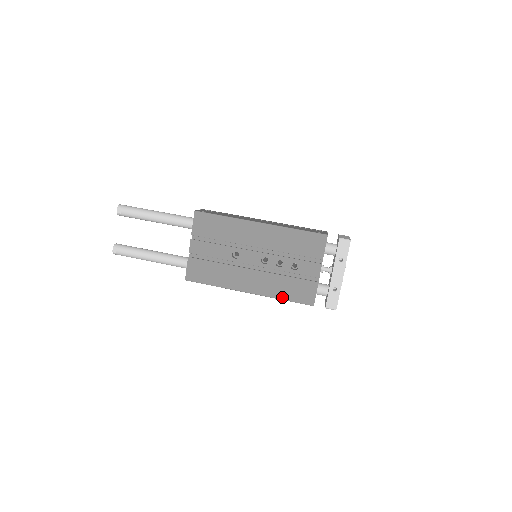
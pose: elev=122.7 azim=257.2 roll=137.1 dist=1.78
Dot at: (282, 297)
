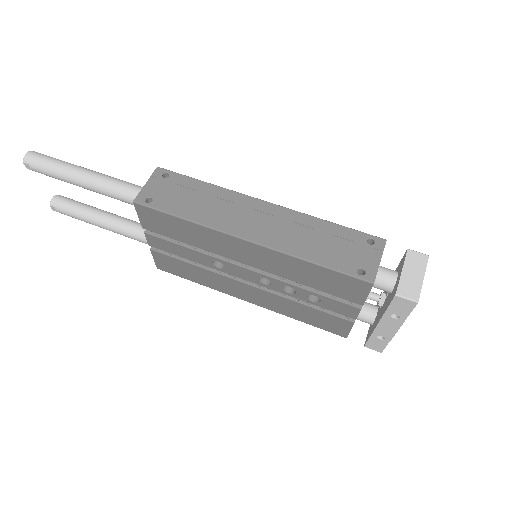
Dot at: (298, 319)
